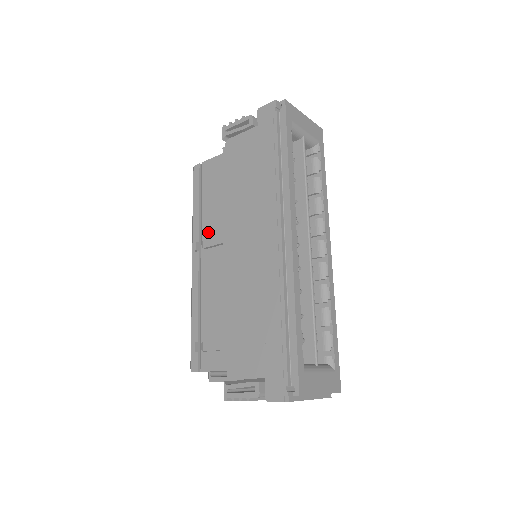
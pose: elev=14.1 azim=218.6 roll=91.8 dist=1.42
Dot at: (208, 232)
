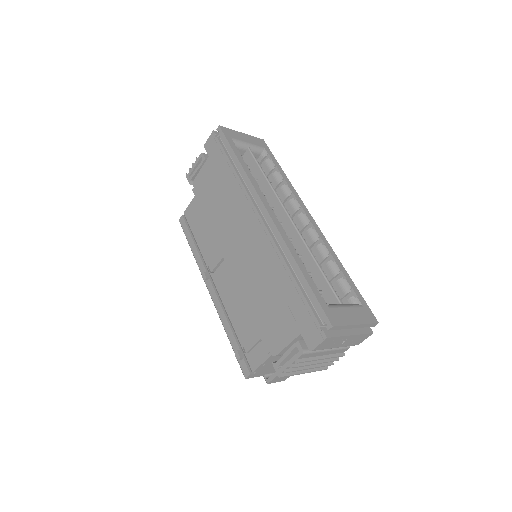
Dot at: (210, 259)
